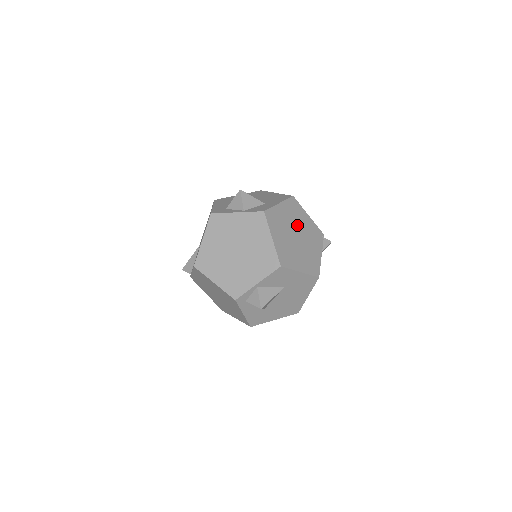
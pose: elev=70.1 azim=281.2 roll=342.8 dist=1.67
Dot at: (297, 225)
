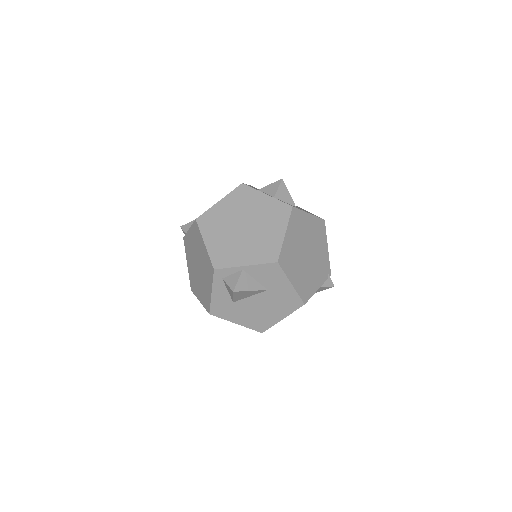
Dot at: (313, 245)
